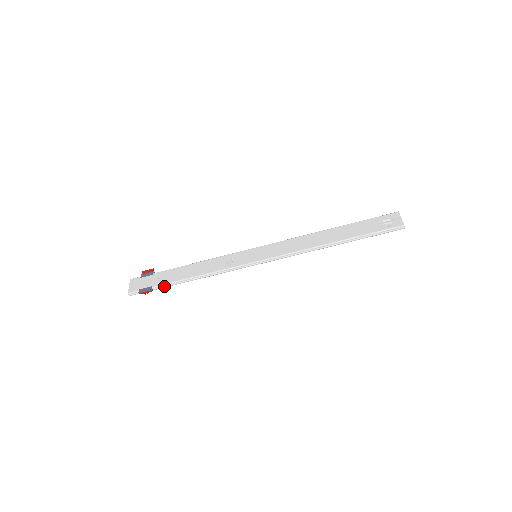
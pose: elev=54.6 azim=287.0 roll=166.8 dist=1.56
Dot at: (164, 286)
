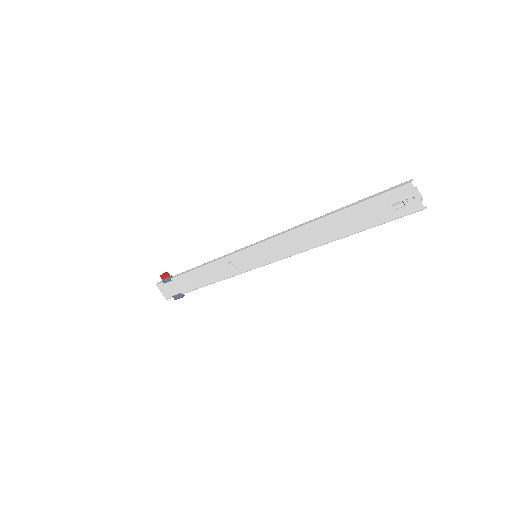
Dot at: occluded
